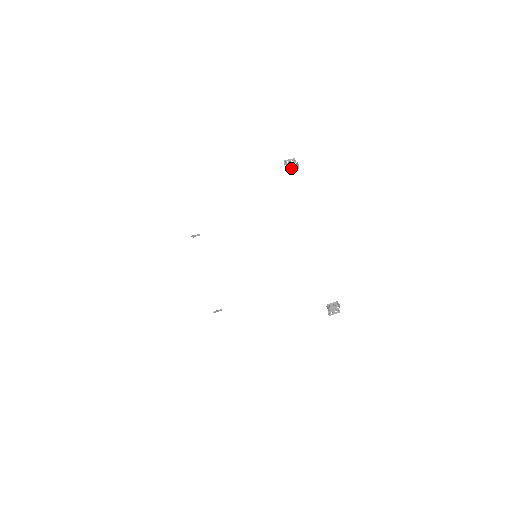
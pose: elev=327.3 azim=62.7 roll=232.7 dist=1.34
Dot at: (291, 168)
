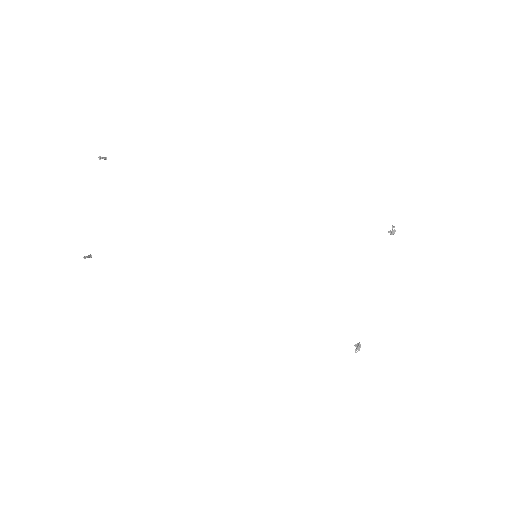
Dot at: (392, 233)
